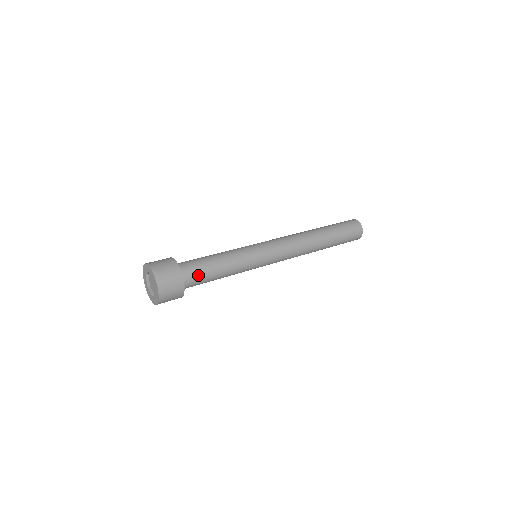
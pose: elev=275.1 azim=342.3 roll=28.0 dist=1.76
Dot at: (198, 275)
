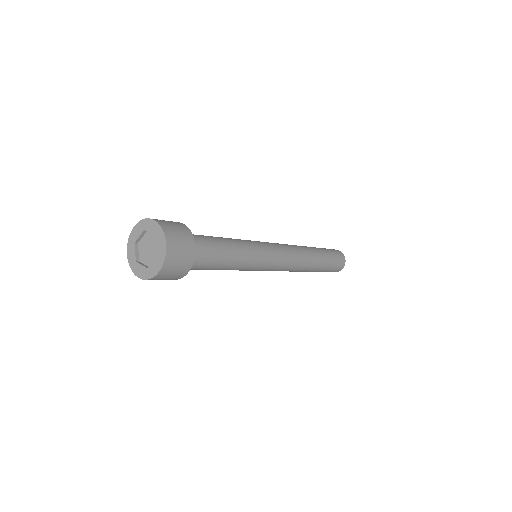
Dot at: (206, 246)
